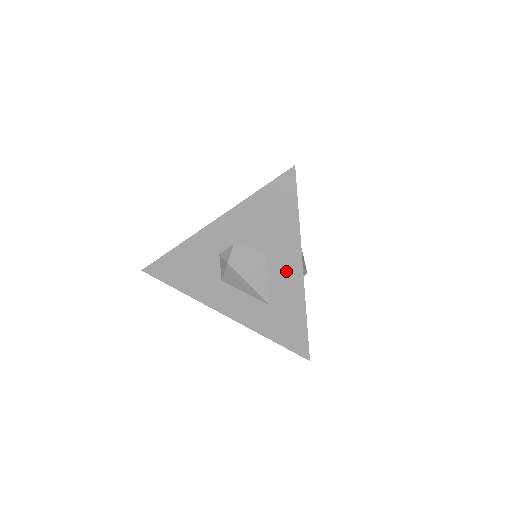
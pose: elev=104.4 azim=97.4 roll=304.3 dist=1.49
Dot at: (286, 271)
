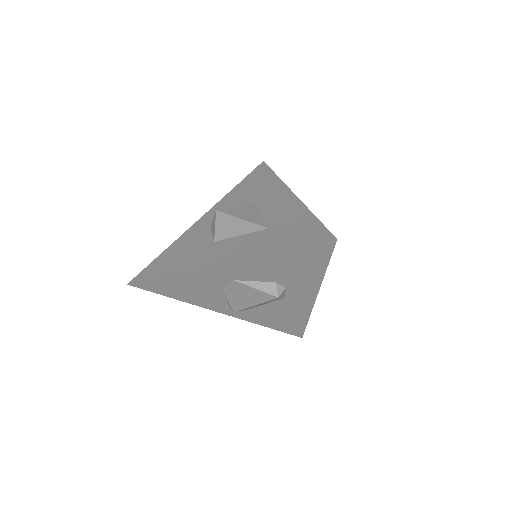
Dot at: (277, 201)
